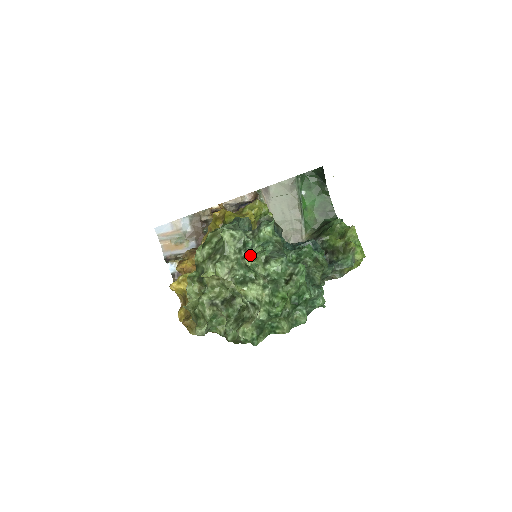
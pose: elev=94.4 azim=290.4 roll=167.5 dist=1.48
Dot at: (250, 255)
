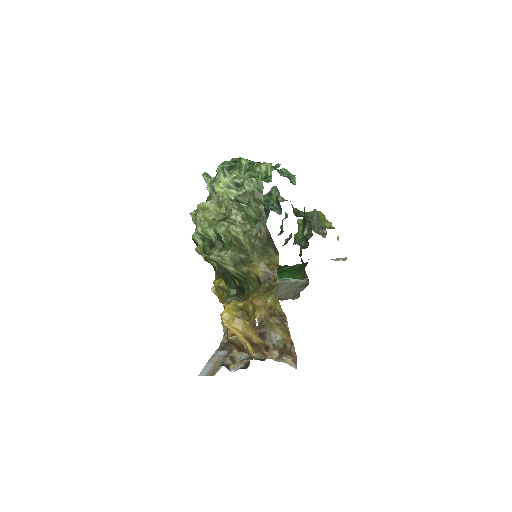
Dot at: (205, 181)
